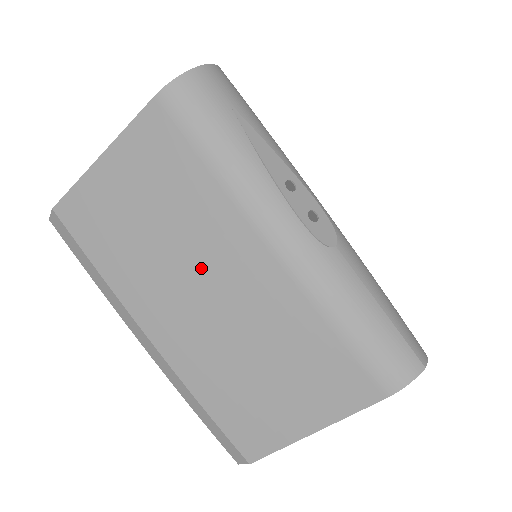
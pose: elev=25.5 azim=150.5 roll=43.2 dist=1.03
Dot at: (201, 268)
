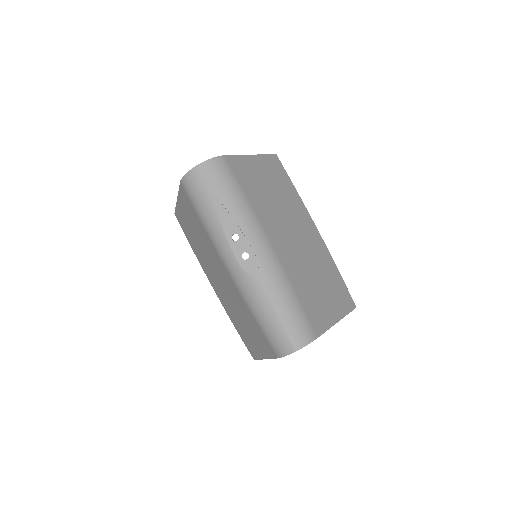
Dot at: (214, 265)
